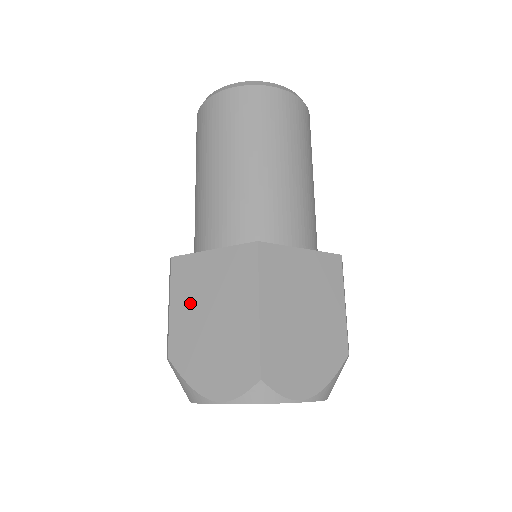
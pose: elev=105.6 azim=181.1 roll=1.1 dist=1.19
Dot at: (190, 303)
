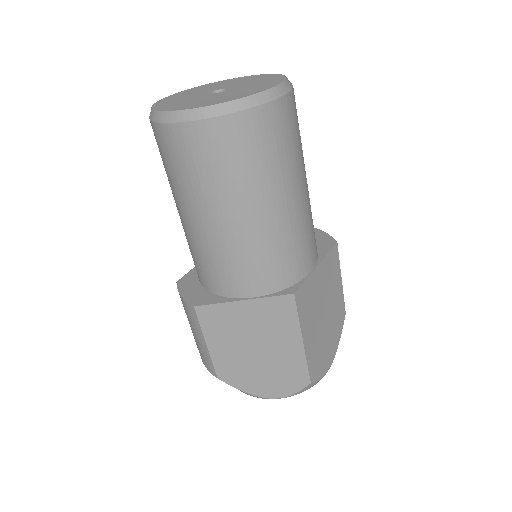
Dot at: (230, 342)
